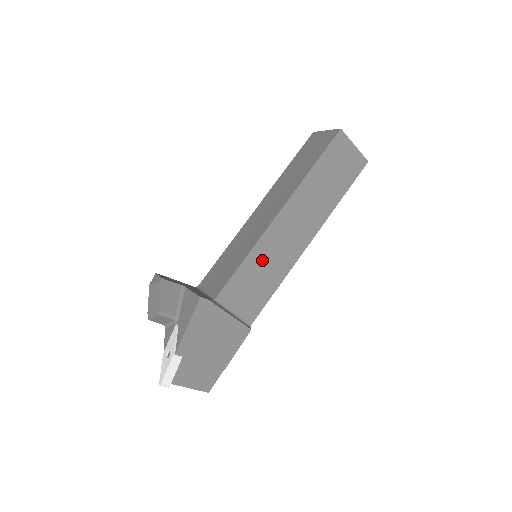
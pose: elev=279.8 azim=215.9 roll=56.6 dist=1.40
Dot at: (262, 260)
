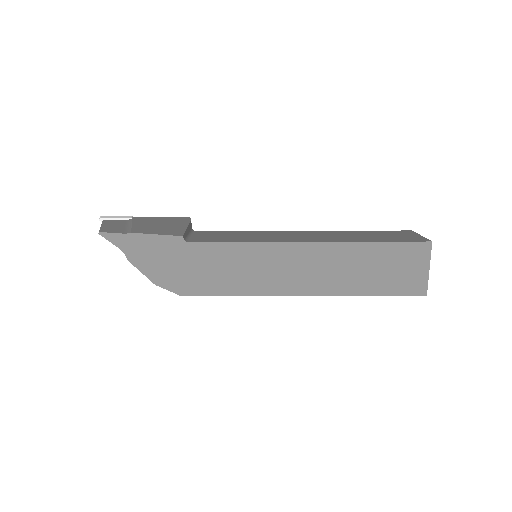
Dot at: (253, 234)
